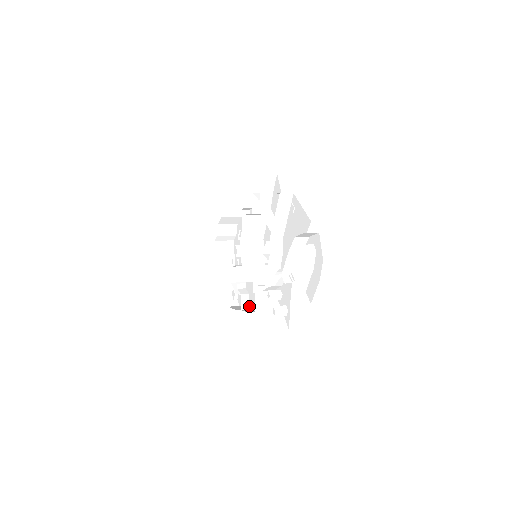
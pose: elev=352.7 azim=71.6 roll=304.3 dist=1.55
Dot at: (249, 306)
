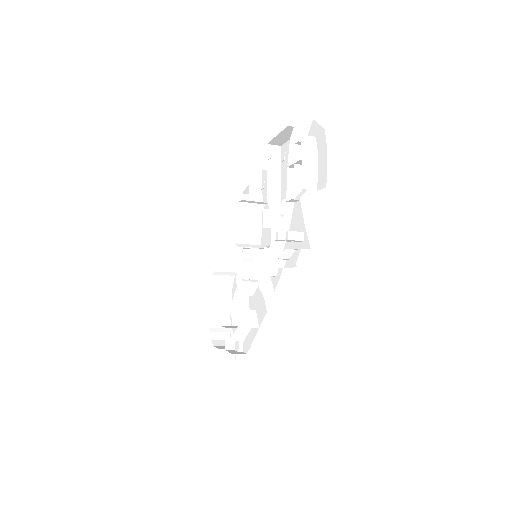
Dot at: (258, 323)
